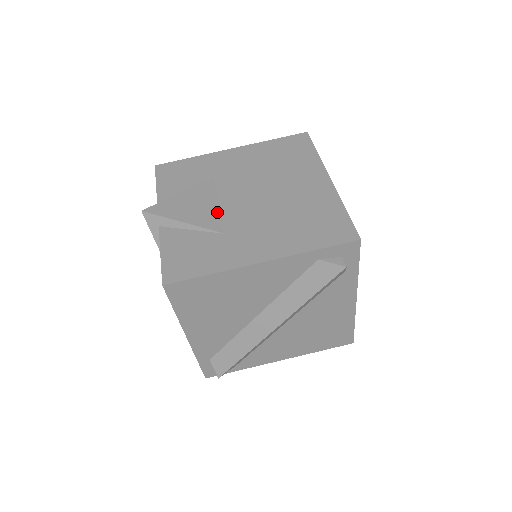
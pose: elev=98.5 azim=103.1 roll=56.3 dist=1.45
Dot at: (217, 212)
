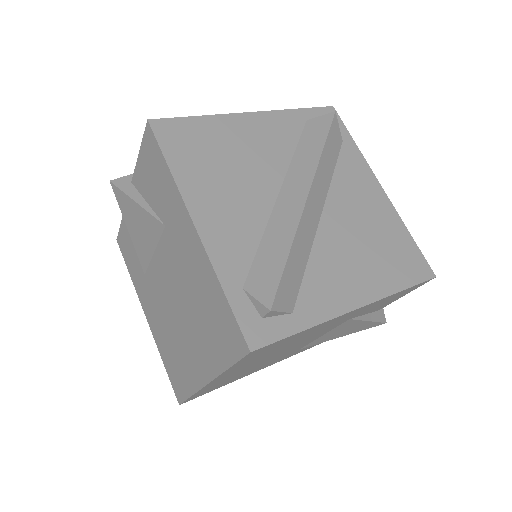
Dot at: occluded
